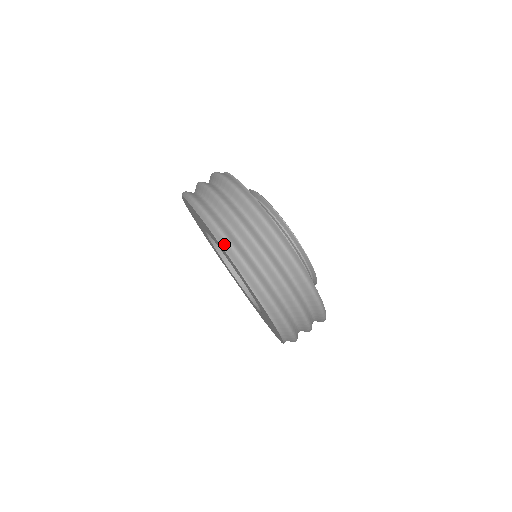
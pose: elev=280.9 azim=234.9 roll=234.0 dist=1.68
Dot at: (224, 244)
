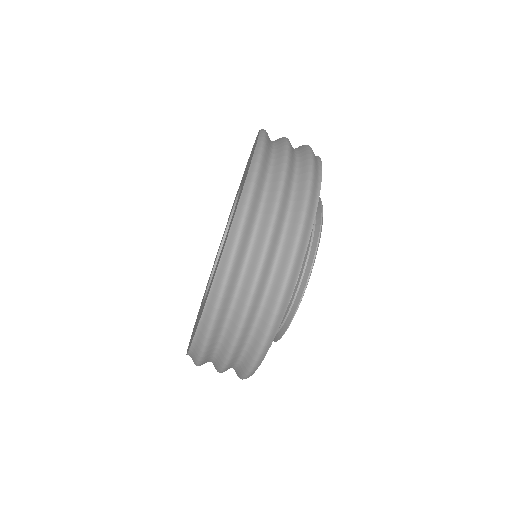
Dot at: (223, 265)
